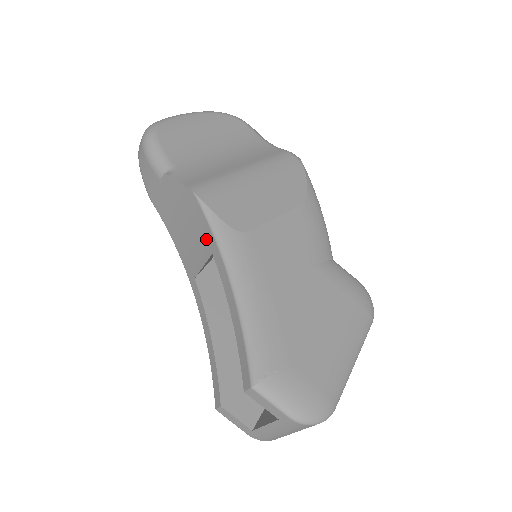
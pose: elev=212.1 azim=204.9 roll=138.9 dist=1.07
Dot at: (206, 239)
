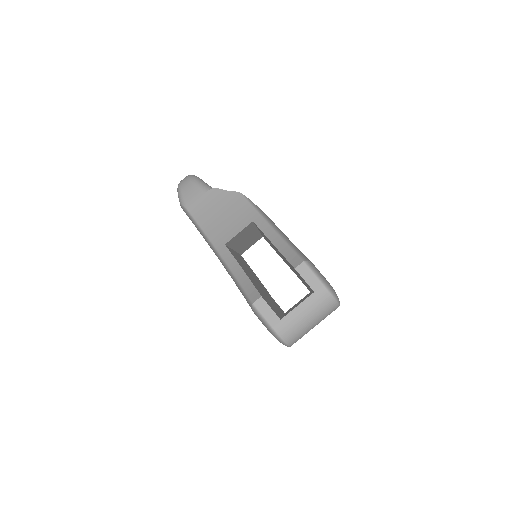
Dot at: (247, 215)
